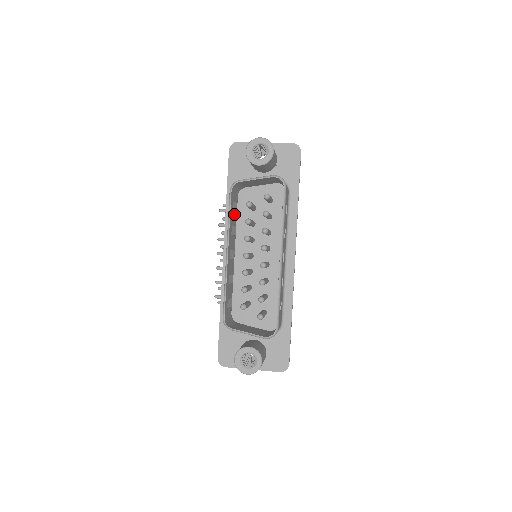
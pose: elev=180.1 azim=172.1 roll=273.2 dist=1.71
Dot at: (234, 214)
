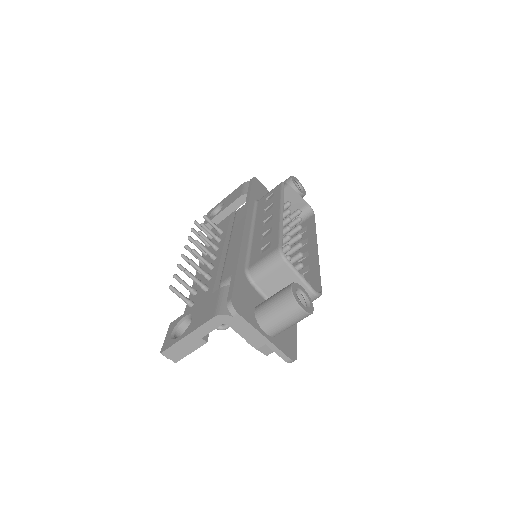
Dot at: occluded
